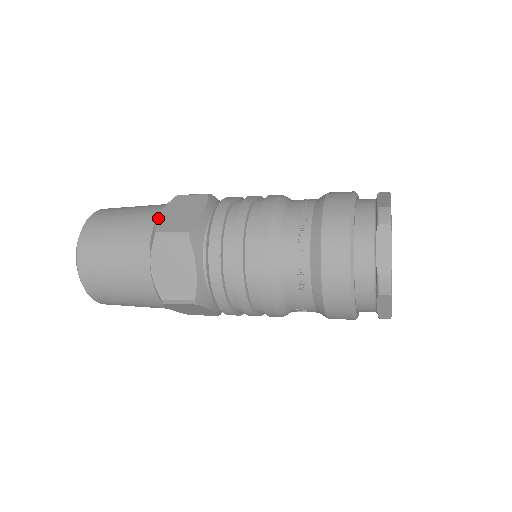
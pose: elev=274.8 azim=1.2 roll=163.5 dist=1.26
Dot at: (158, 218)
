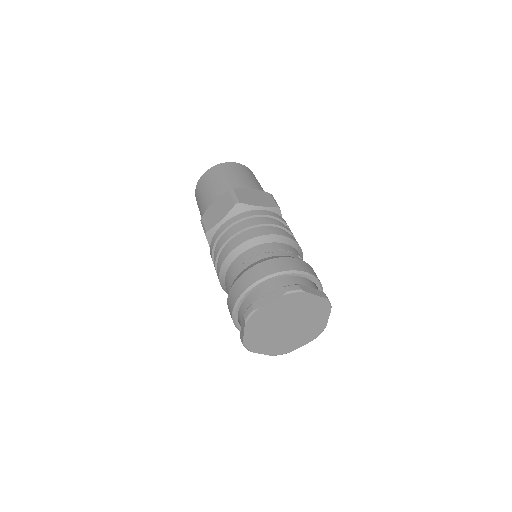
Dot at: (246, 188)
